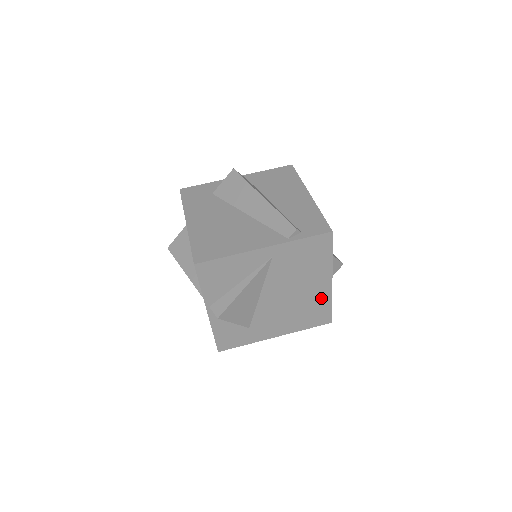
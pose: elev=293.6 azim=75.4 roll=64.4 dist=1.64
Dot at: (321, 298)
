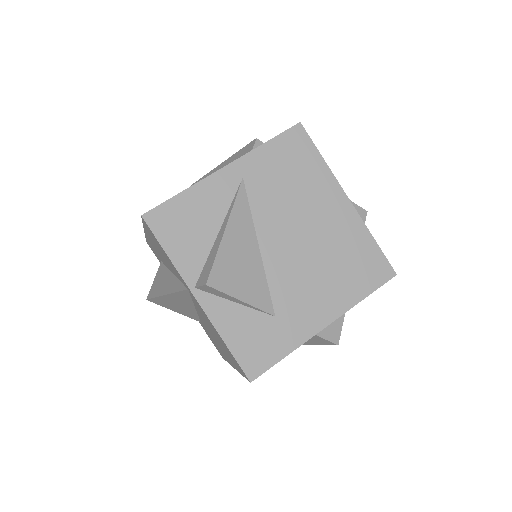
Dot at: (351, 232)
